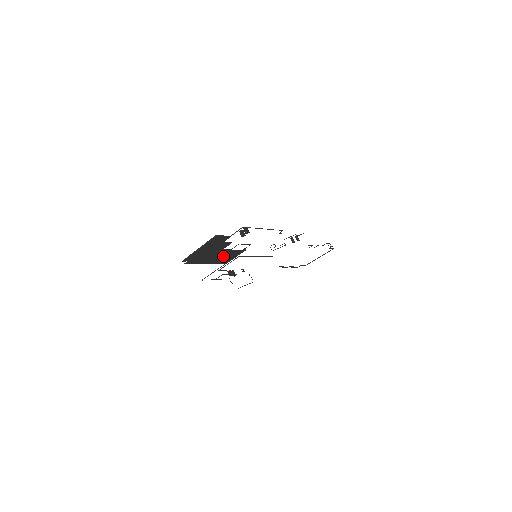
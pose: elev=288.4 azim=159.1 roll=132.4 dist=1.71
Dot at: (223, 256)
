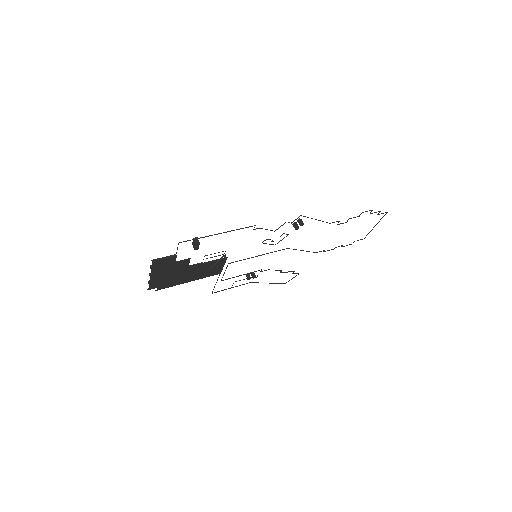
Dot at: (202, 270)
